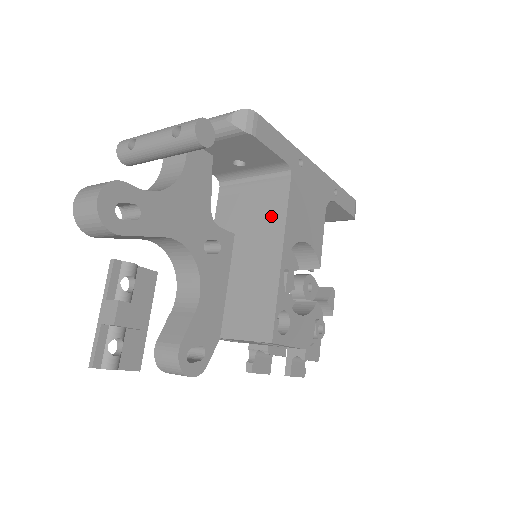
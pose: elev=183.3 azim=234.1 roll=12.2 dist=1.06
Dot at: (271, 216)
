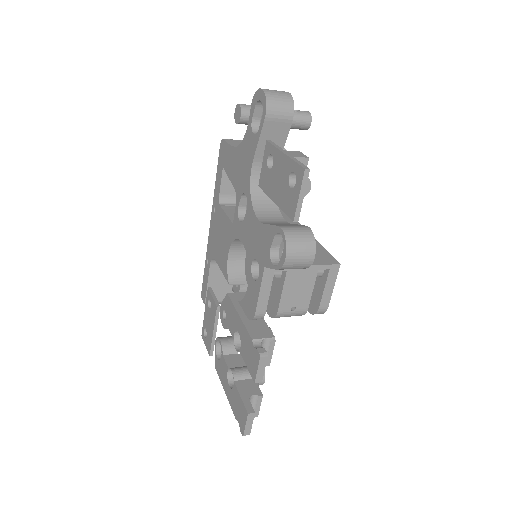
Dot at: occluded
